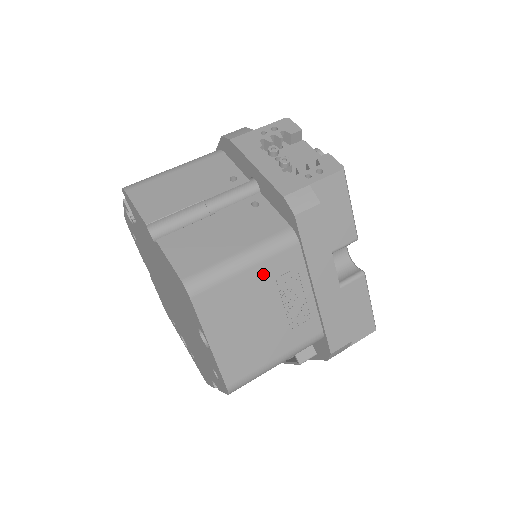
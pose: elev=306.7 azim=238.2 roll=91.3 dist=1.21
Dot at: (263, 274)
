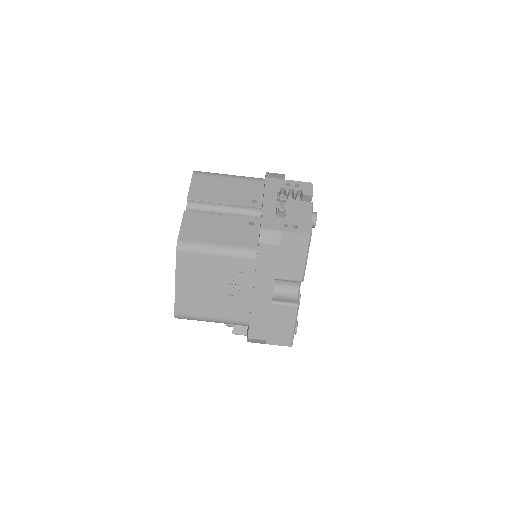
Dot at: (225, 264)
